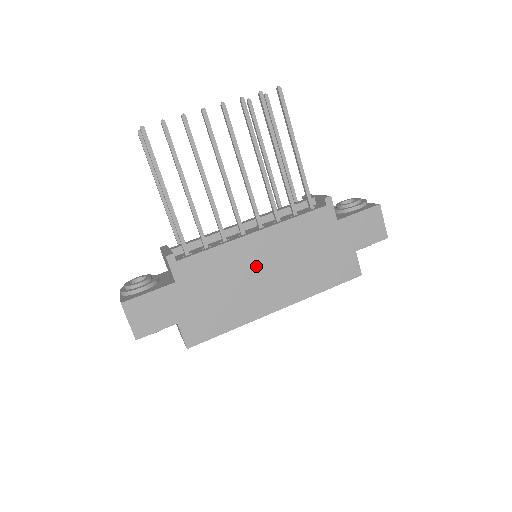
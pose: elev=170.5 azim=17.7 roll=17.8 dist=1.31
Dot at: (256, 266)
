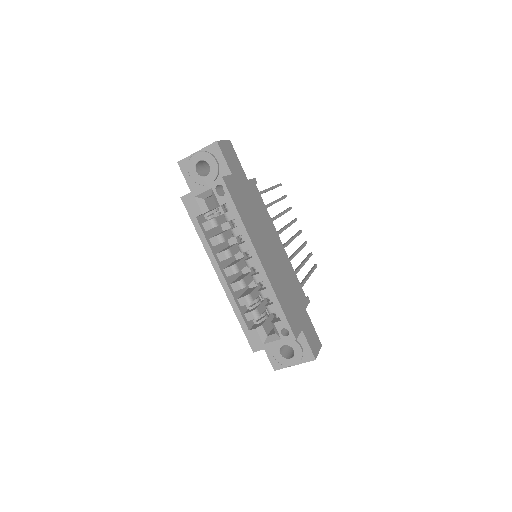
Dot at: (271, 242)
